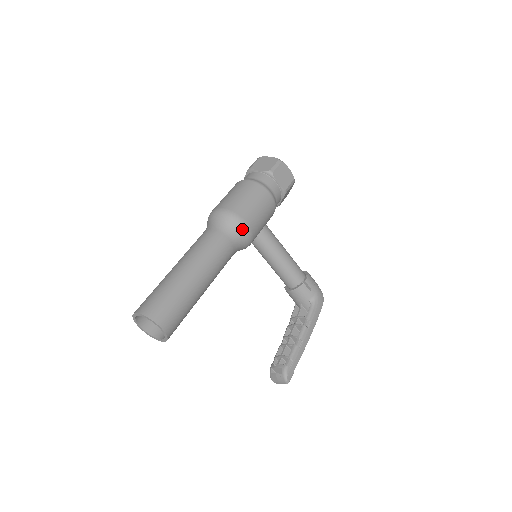
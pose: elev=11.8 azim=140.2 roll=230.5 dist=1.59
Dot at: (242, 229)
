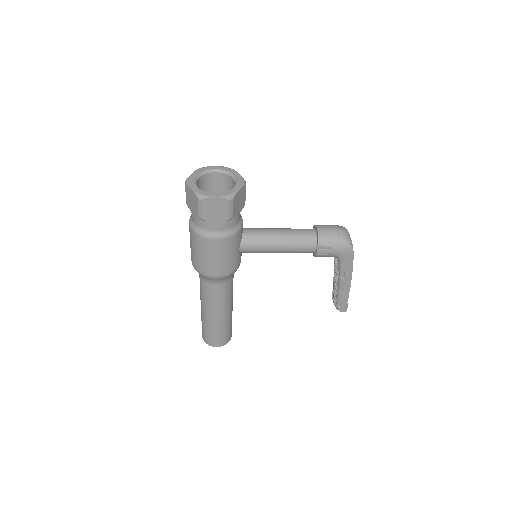
Dot at: (217, 279)
